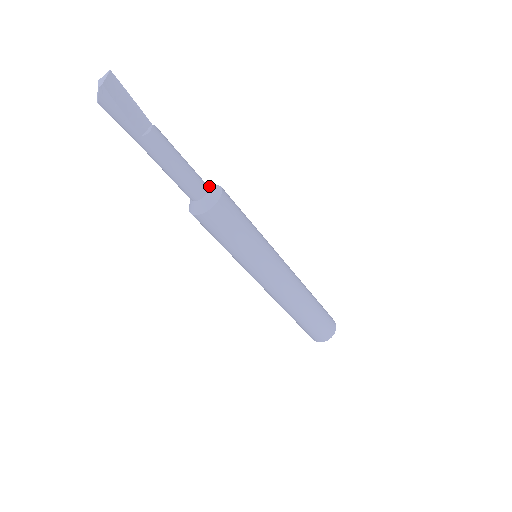
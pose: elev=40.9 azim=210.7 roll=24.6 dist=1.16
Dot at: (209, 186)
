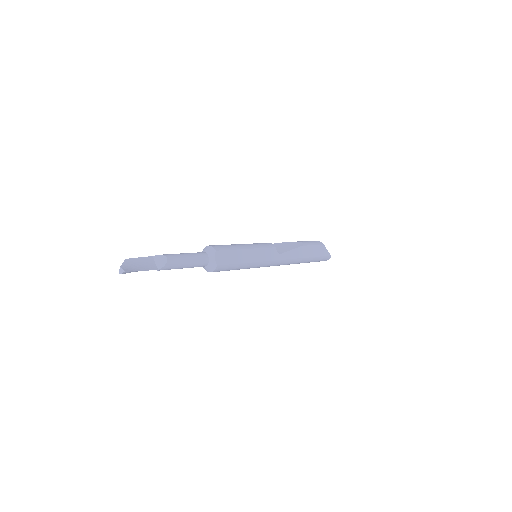
Dot at: (209, 264)
